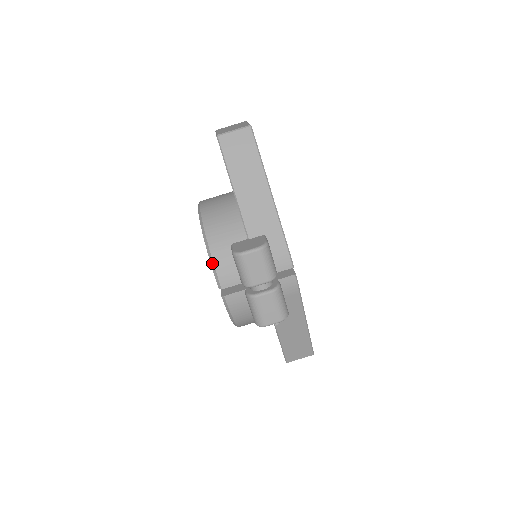
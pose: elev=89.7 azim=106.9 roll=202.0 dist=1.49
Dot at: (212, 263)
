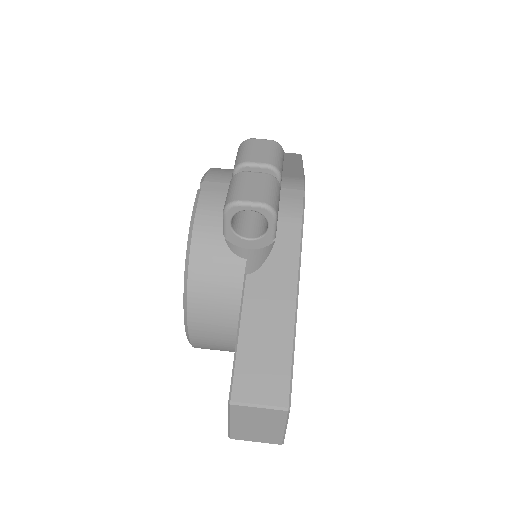
Dot at: occluded
